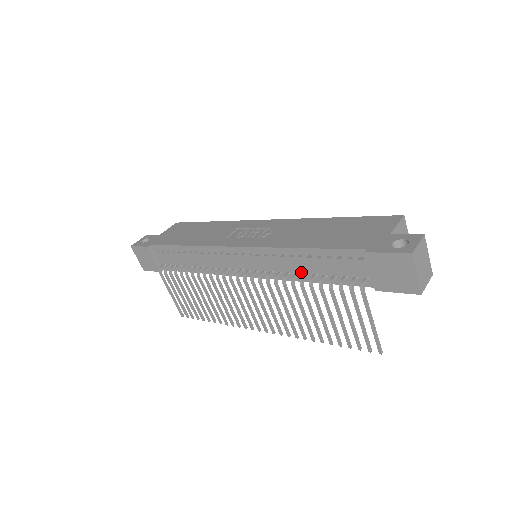
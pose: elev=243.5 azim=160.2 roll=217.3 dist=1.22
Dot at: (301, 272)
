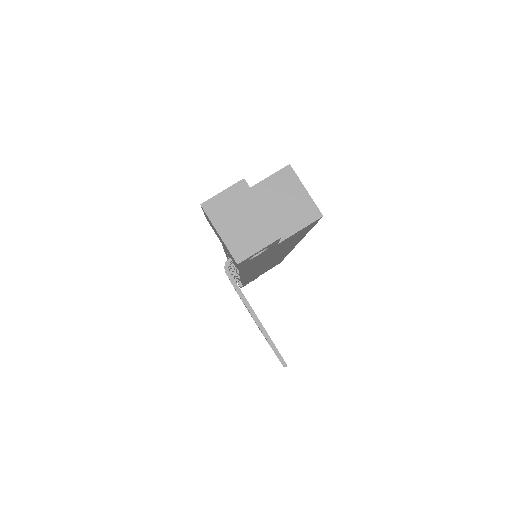
Dot at: occluded
